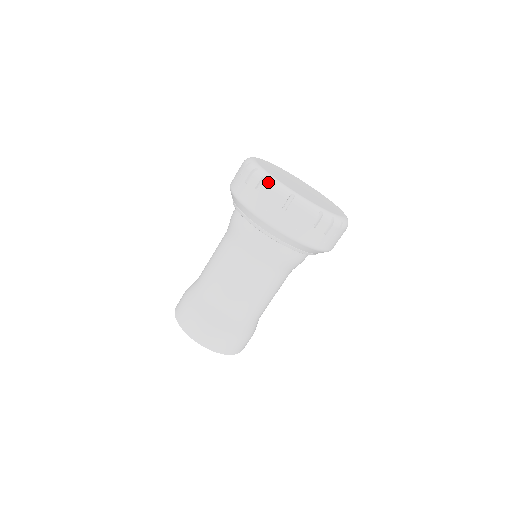
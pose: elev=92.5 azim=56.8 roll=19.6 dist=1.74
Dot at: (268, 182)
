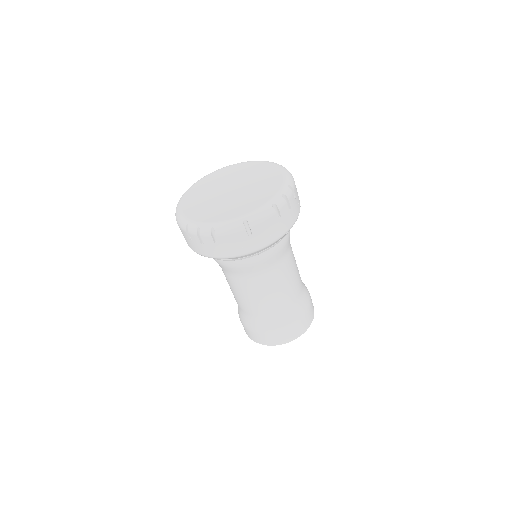
Dot at: (219, 232)
